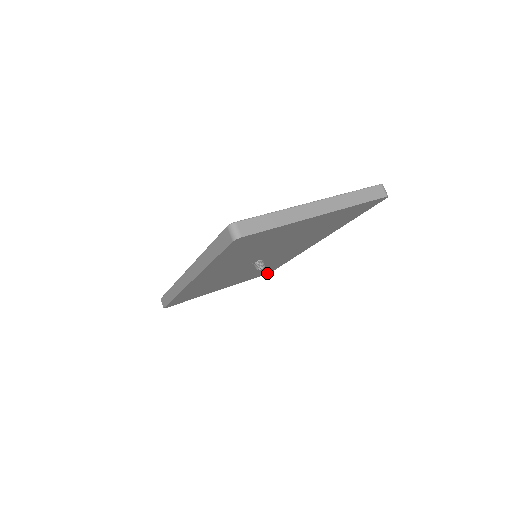
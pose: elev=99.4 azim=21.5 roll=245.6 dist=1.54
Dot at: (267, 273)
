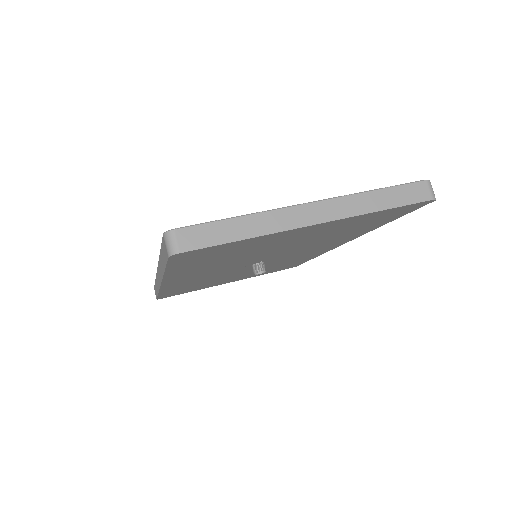
Dot at: (291, 267)
